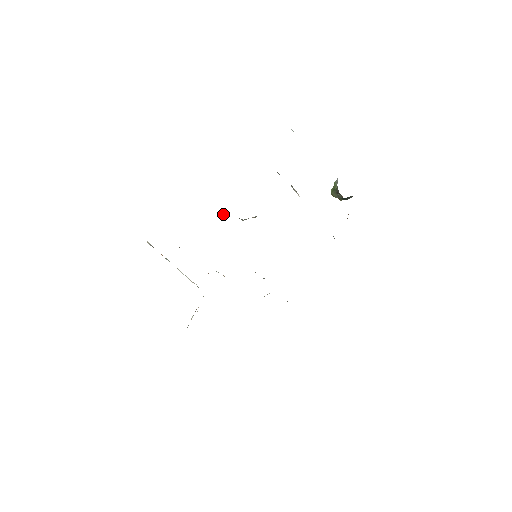
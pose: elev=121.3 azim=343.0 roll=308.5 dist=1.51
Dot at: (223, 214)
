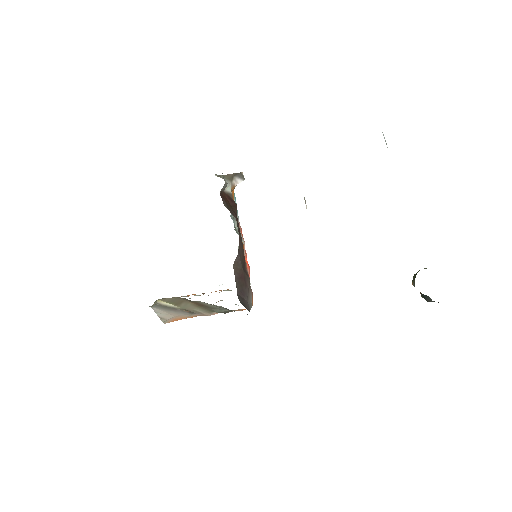
Dot at: (237, 174)
